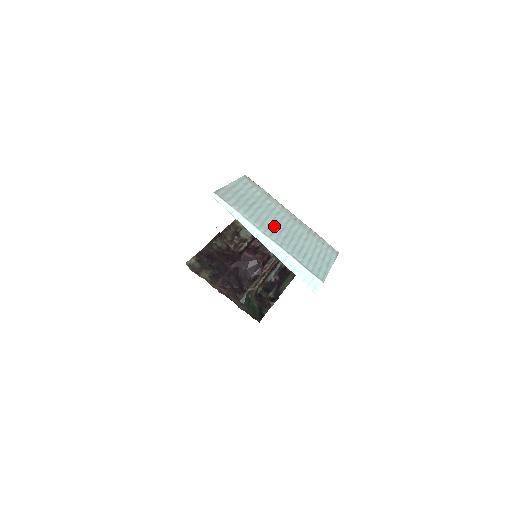
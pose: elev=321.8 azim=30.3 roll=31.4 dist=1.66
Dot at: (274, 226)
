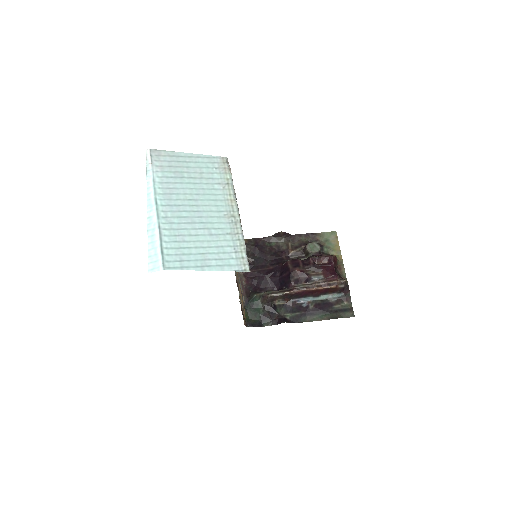
Dot at: (183, 203)
